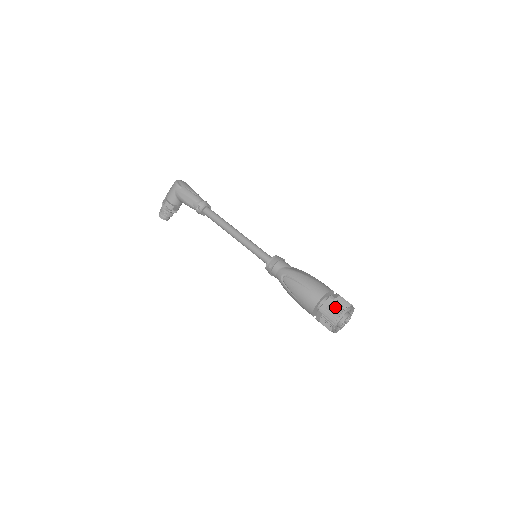
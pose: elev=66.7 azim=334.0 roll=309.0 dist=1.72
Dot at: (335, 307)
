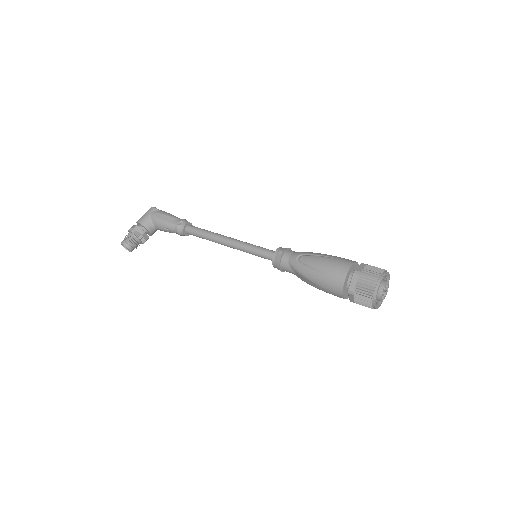
Dot at: (373, 268)
